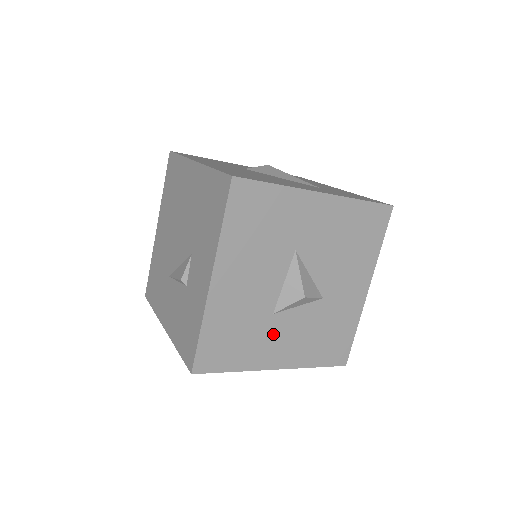
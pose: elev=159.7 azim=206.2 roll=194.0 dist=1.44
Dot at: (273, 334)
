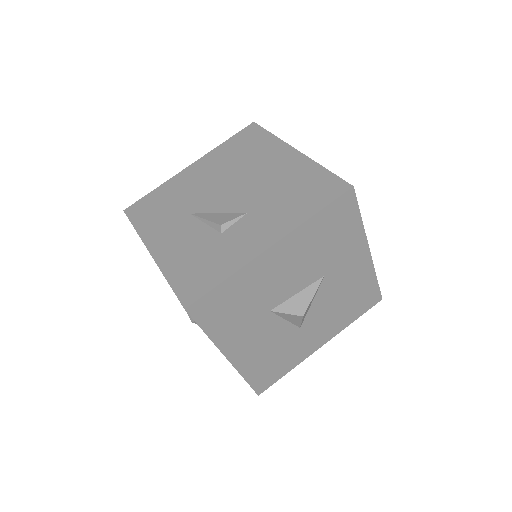
Dot at: (254, 327)
